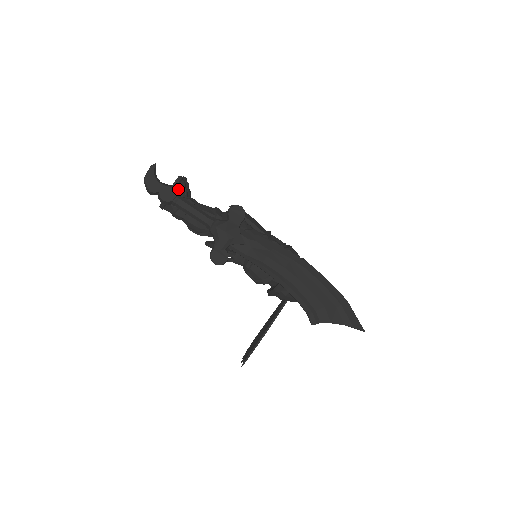
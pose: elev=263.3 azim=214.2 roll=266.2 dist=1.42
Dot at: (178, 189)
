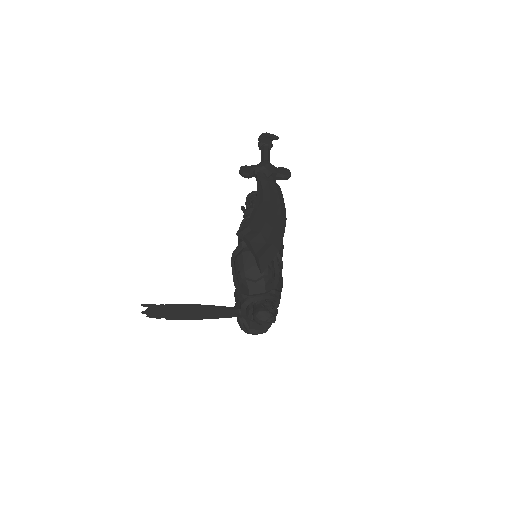
Dot at: occluded
